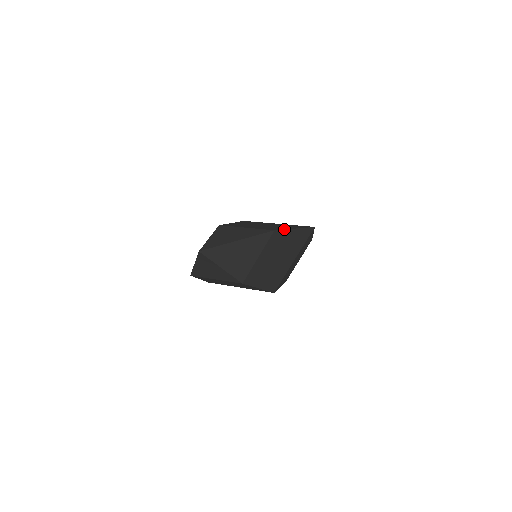
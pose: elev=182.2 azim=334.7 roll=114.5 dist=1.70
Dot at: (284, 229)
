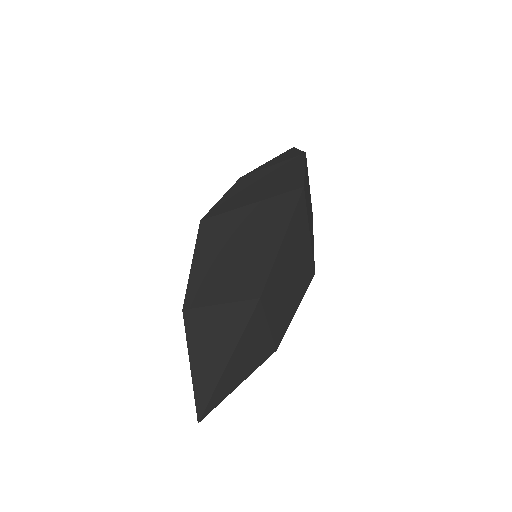
Dot at: (269, 271)
